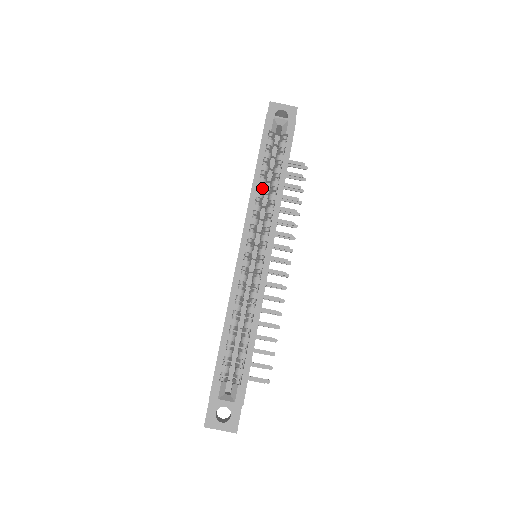
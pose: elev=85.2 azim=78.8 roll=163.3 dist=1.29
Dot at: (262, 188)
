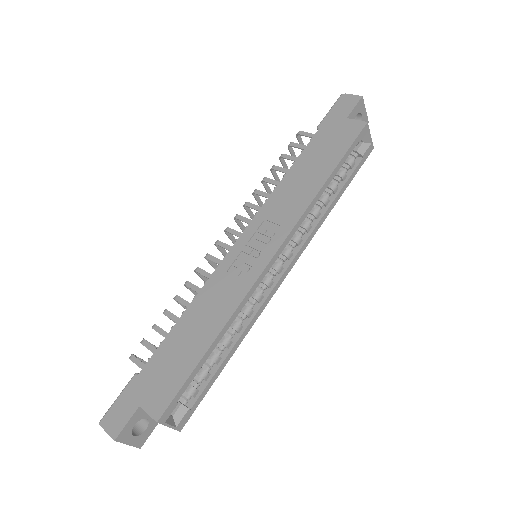
Dot at: occluded
